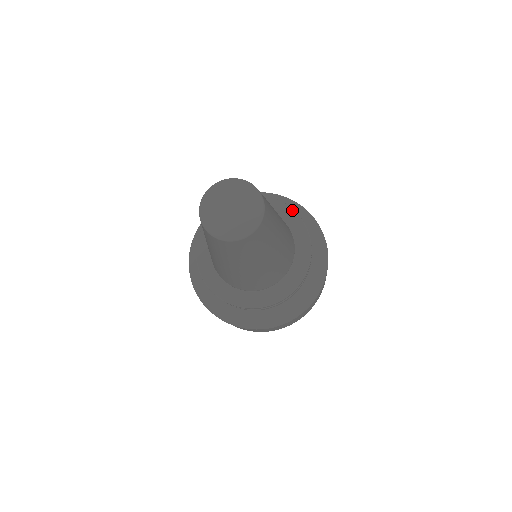
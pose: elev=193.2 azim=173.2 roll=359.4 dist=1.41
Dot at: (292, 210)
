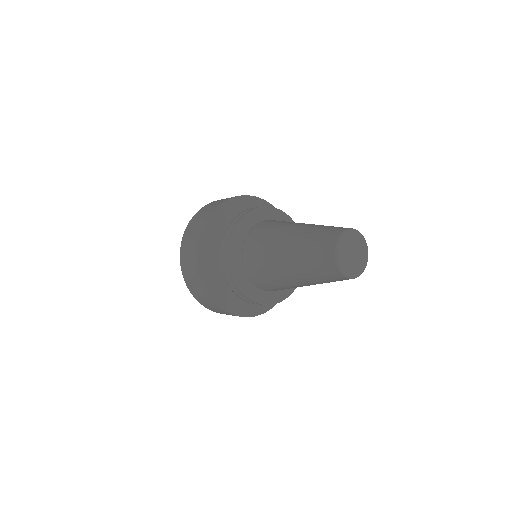
Dot at: occluded
